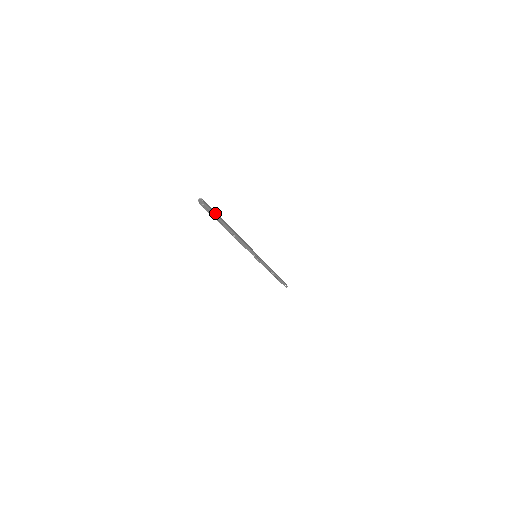
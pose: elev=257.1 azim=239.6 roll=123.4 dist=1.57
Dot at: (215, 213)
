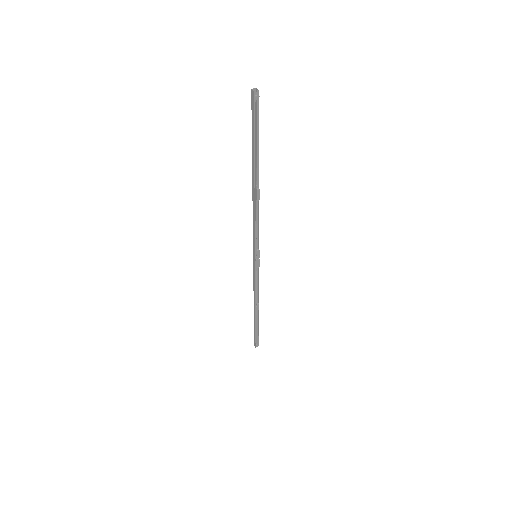
Dot at: (258, 128)
